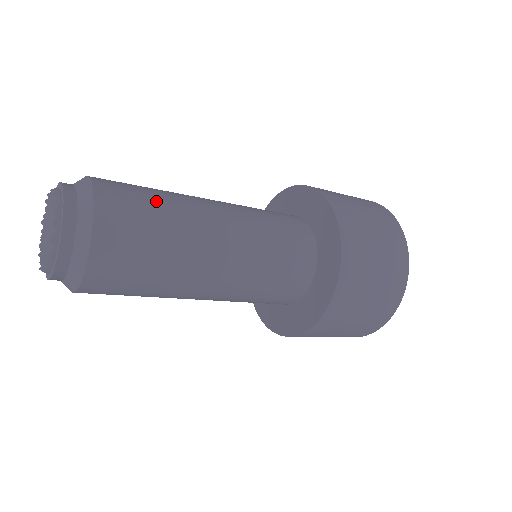
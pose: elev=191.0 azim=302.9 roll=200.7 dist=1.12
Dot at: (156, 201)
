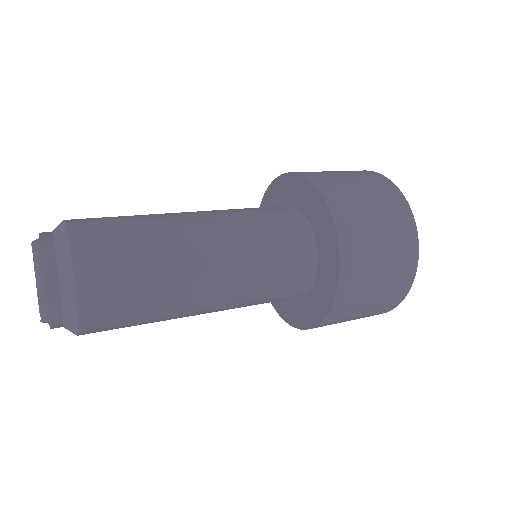
Dot at: (144, 291)
